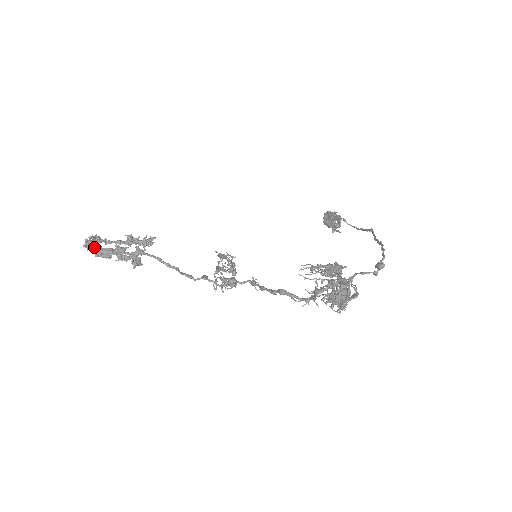
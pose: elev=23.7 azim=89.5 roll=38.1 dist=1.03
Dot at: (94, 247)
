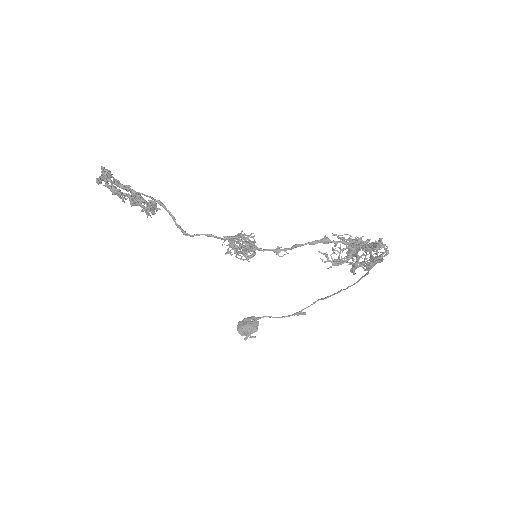
Dot at: occluded
